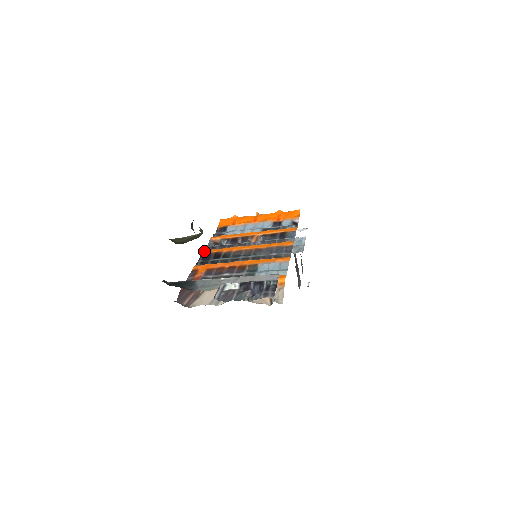
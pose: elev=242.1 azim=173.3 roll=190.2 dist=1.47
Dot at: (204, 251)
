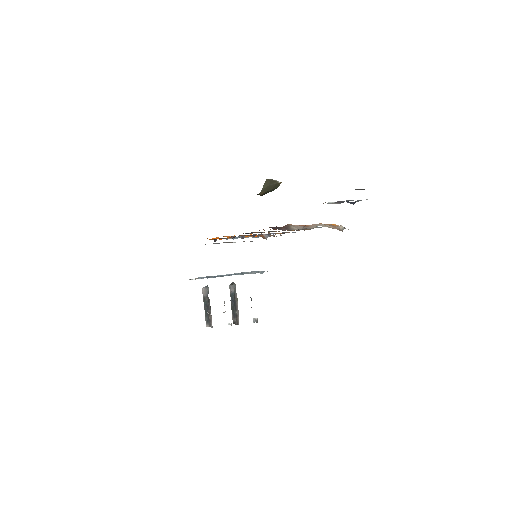
Dot at: occluded
